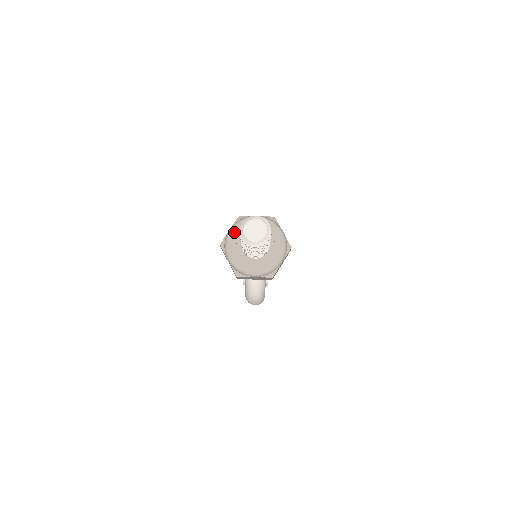
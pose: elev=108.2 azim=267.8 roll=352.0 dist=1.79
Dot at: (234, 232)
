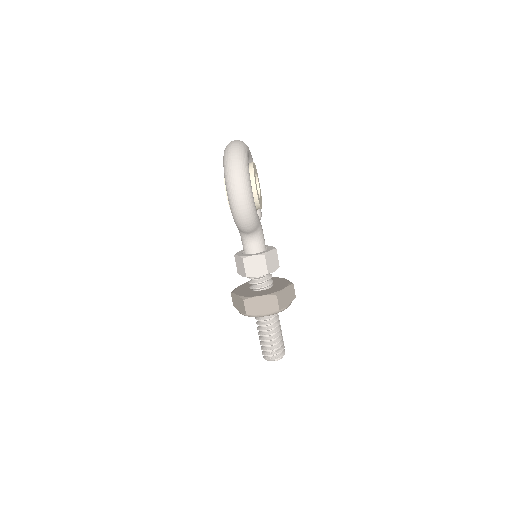
Dot at: occluded
